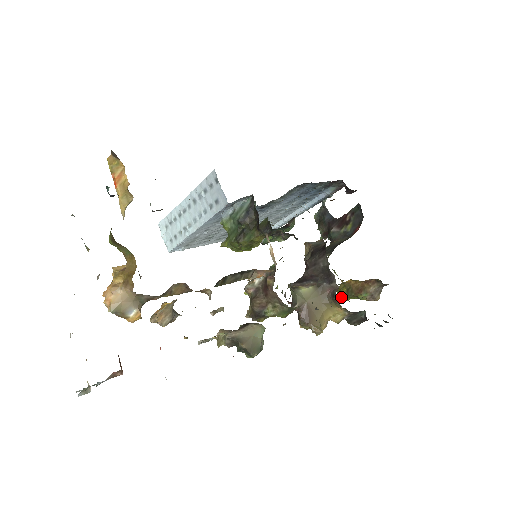
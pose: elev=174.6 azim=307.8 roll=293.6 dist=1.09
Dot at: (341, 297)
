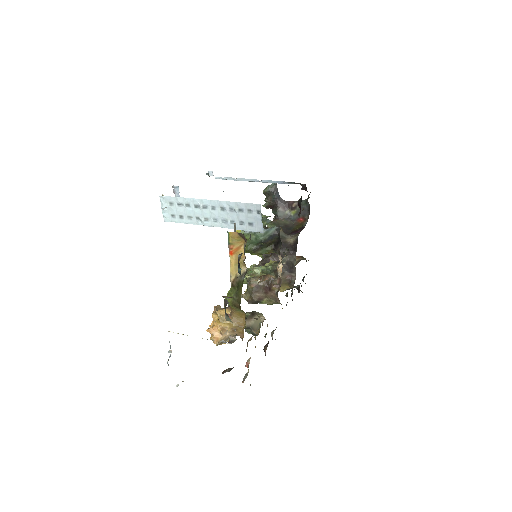
Dot at: occluded
